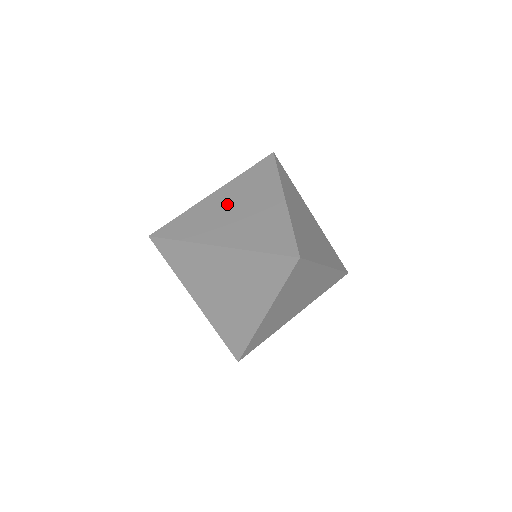
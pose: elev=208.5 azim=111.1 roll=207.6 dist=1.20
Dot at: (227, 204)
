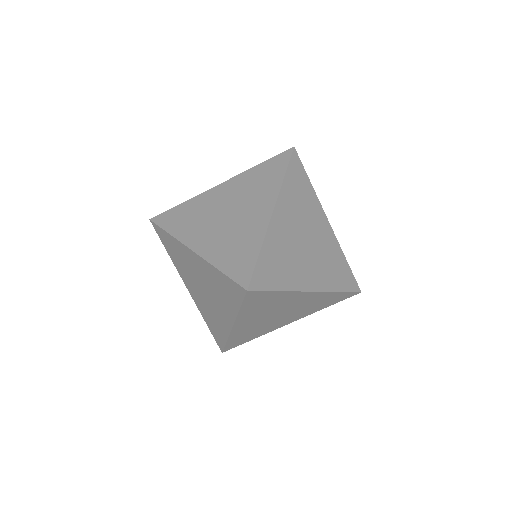
Dot at: occluded
